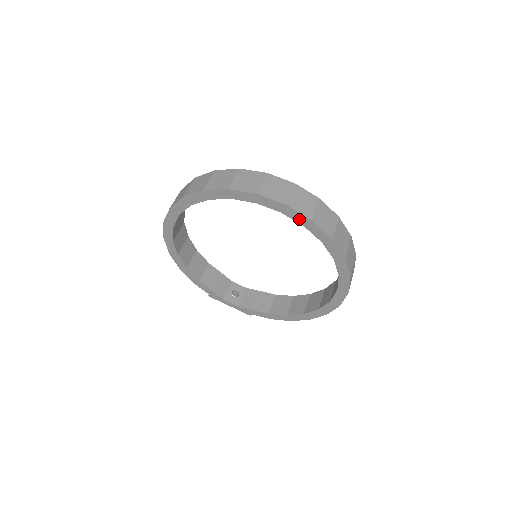
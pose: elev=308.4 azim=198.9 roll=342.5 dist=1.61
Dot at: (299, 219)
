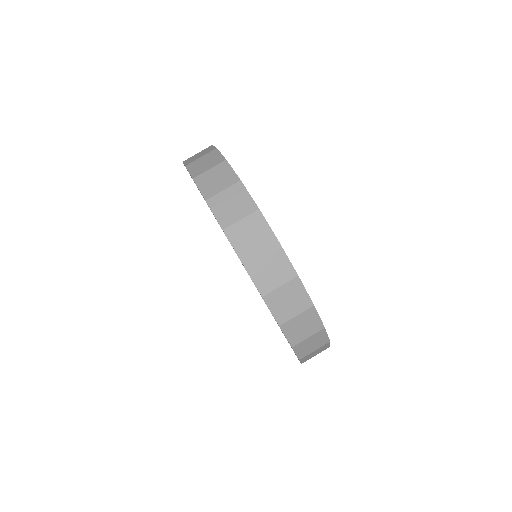
Dot at: occluded
